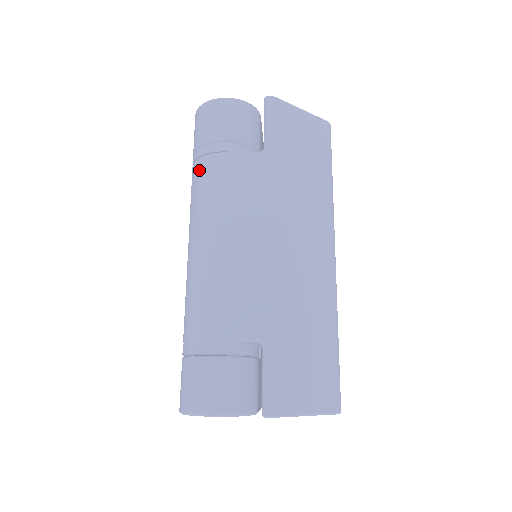
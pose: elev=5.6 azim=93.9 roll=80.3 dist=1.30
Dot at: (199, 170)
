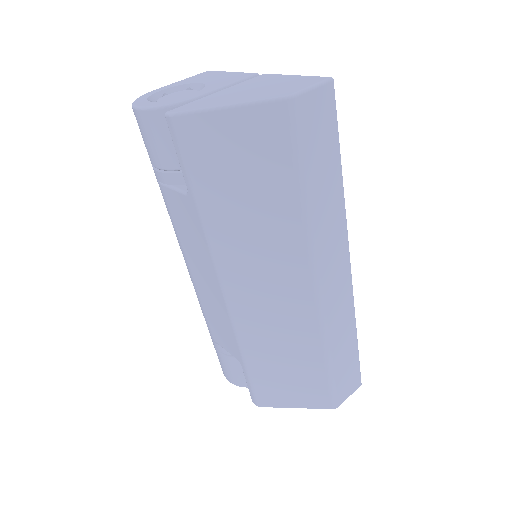
Dot at: occluded
